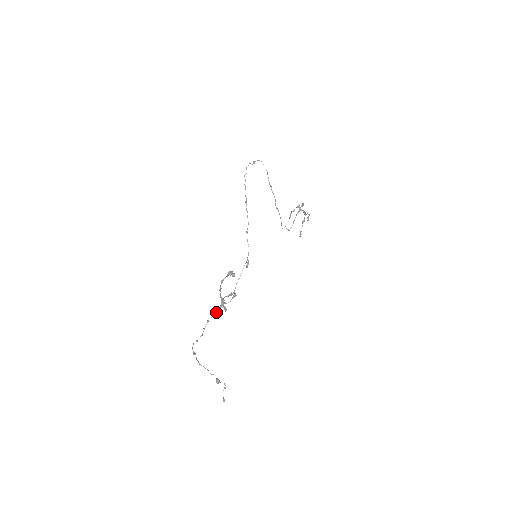
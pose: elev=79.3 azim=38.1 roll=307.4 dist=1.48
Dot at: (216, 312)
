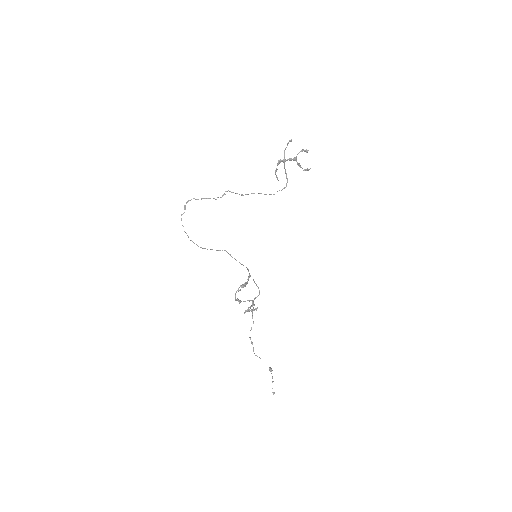
Dot at: (254, 305)
